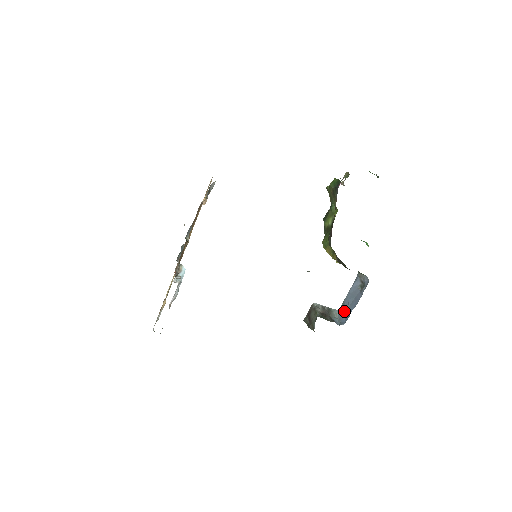
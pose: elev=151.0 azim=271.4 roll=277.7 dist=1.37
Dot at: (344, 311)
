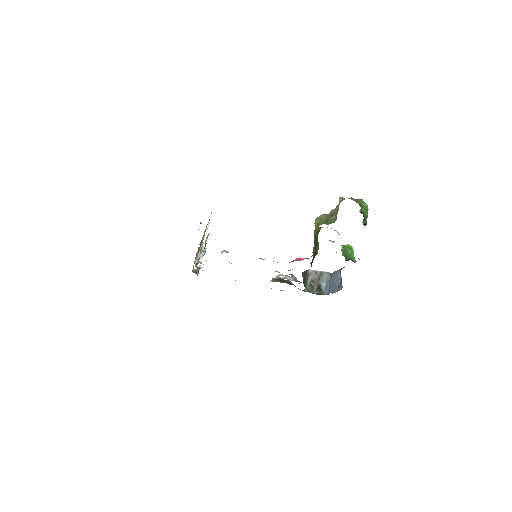
Dot at: (329, 283)
